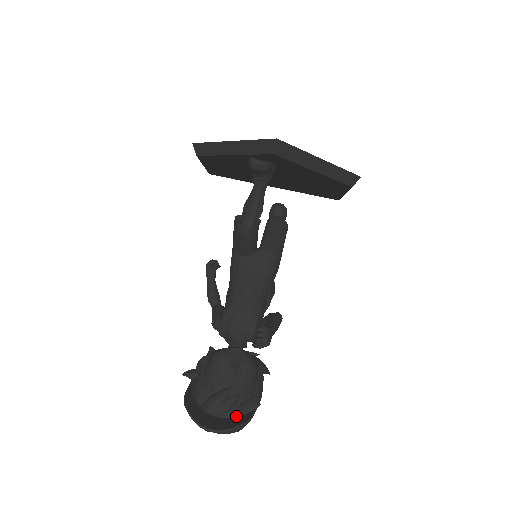
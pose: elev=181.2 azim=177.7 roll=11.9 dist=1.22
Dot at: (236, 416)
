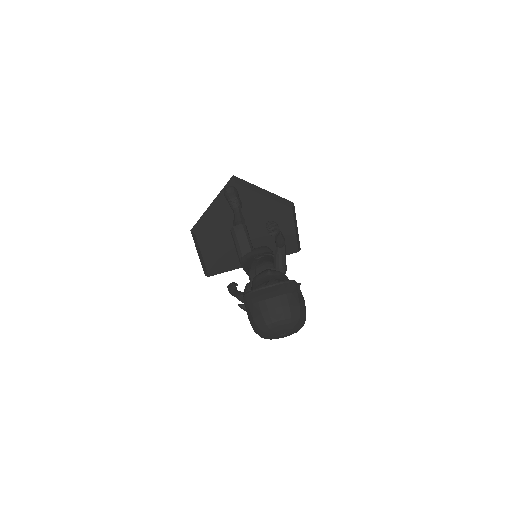
Dot at: (286, 289)
